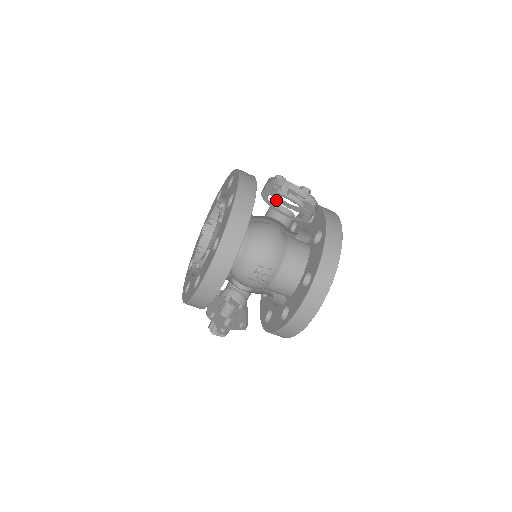
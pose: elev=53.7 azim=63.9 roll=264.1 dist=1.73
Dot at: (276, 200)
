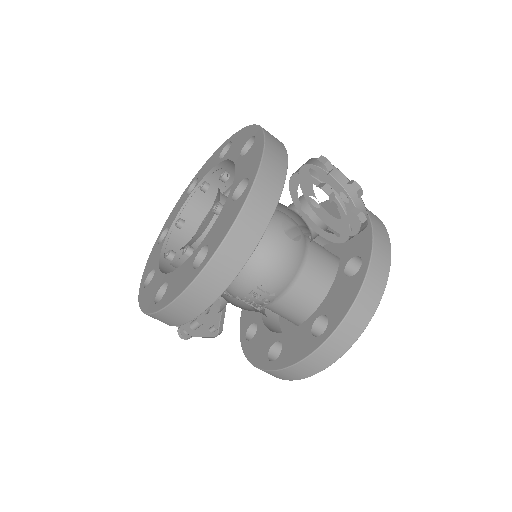
Dot at: (310, 206)
